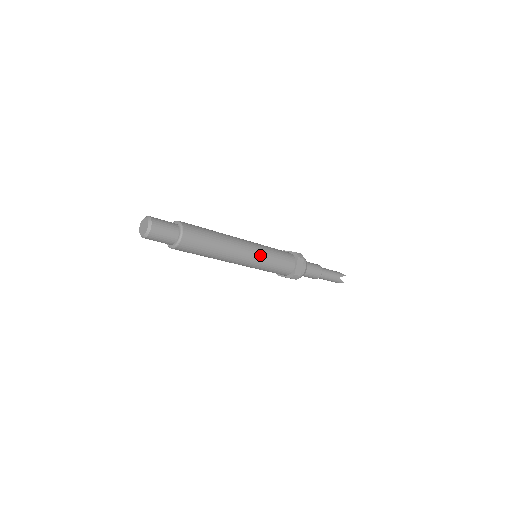
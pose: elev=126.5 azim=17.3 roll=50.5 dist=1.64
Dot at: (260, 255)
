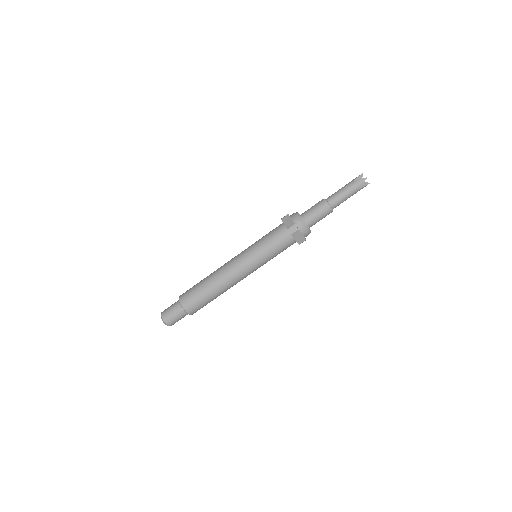
Dot at: (255, 265)
